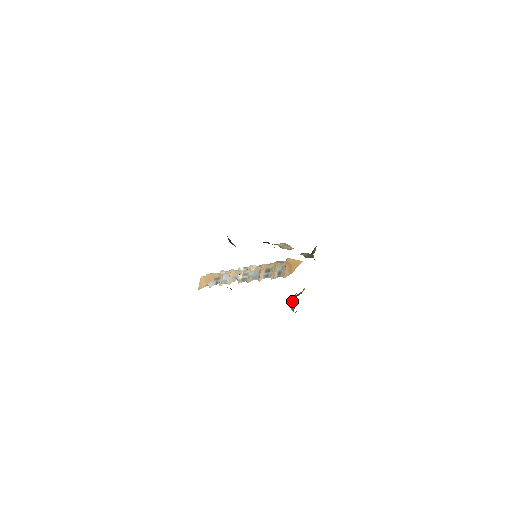
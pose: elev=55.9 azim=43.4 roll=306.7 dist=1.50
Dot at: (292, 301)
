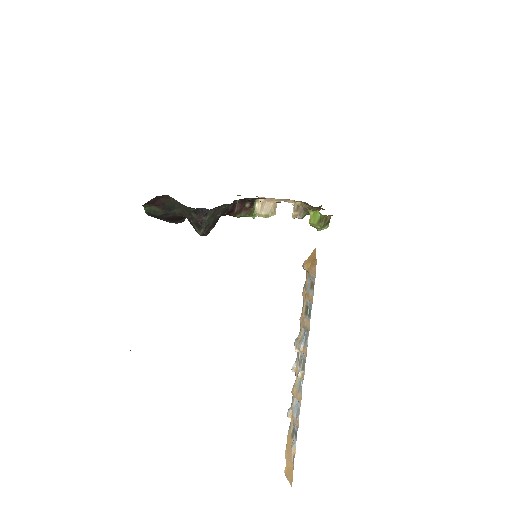
Dot at: (312, 216)
